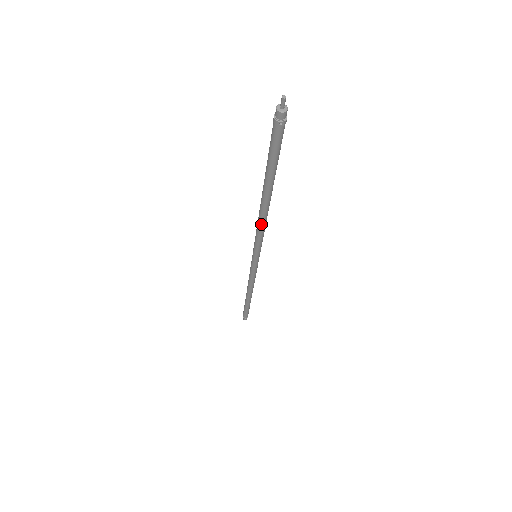
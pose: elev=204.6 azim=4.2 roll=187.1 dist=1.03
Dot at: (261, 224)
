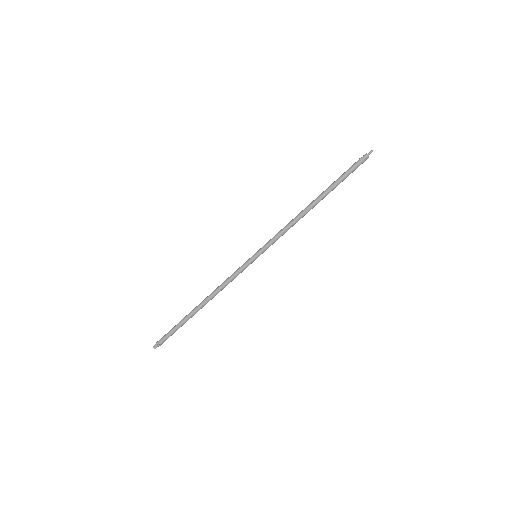
Dot at: (292, 221)
